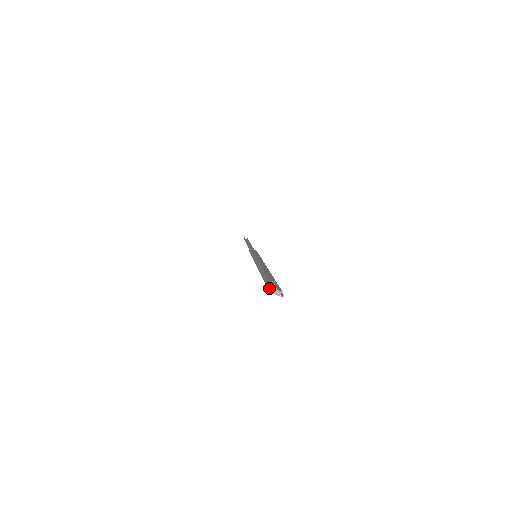
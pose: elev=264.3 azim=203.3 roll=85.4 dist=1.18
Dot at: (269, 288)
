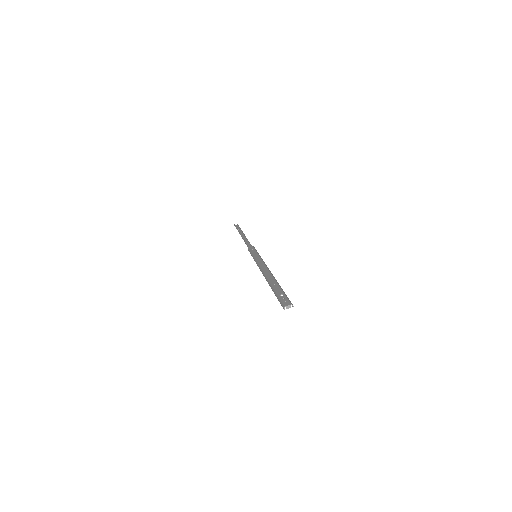
Dot at: occluded
